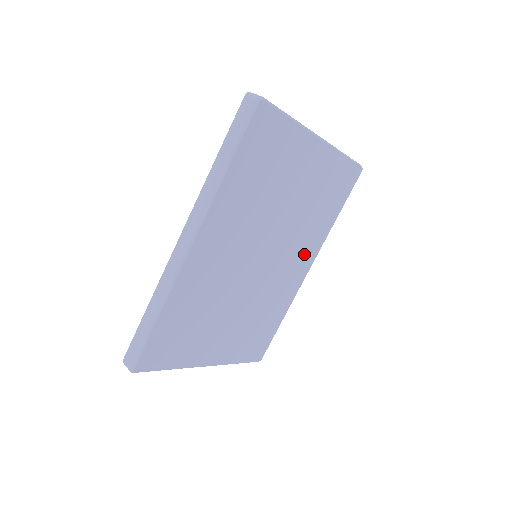
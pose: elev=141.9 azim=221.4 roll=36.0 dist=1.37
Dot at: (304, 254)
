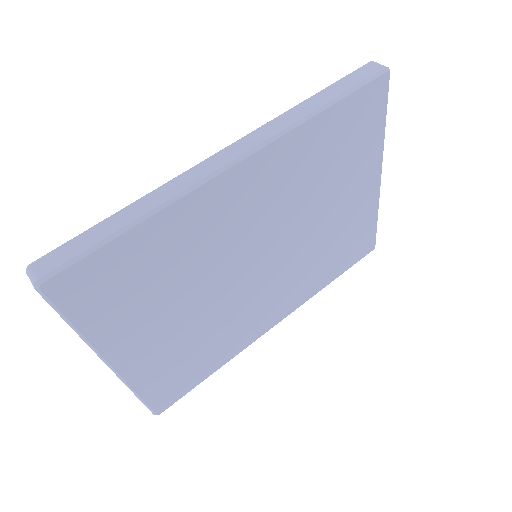
Dot at: (287, 298)
